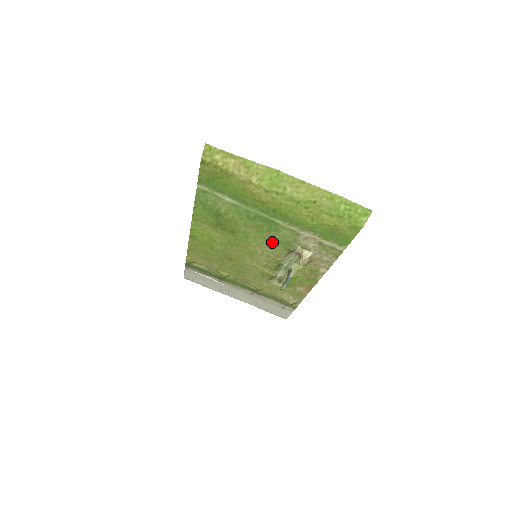
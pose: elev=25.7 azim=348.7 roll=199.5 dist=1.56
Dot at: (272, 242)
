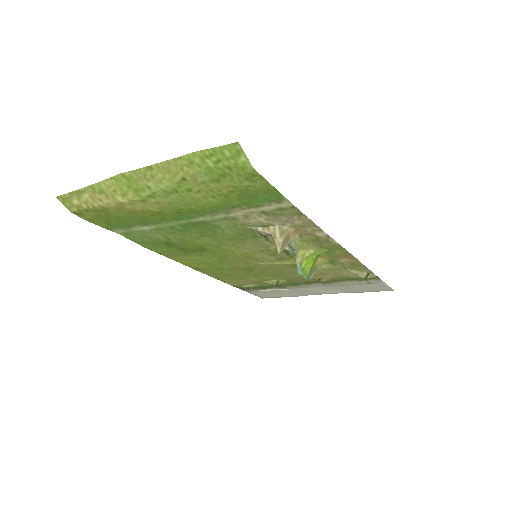
Dot at: (236, 238)
